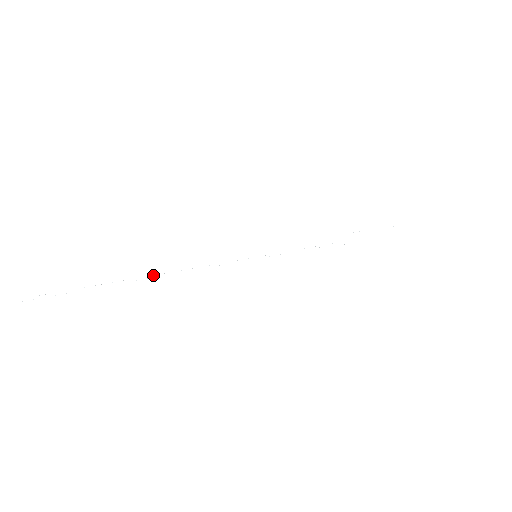
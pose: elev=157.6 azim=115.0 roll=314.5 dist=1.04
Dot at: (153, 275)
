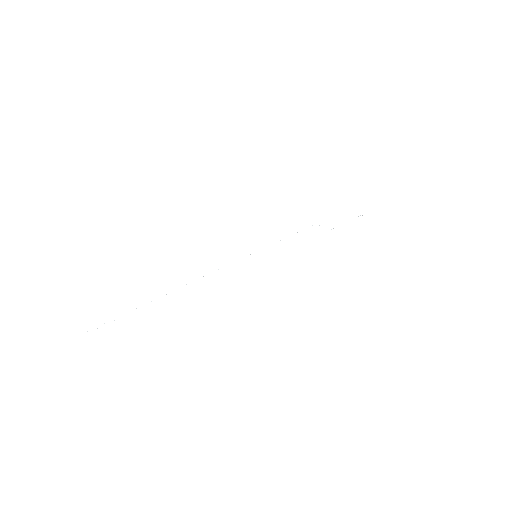
Dot at: occluded
